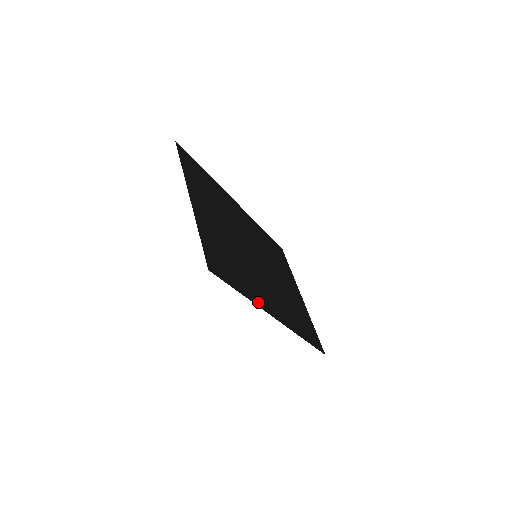
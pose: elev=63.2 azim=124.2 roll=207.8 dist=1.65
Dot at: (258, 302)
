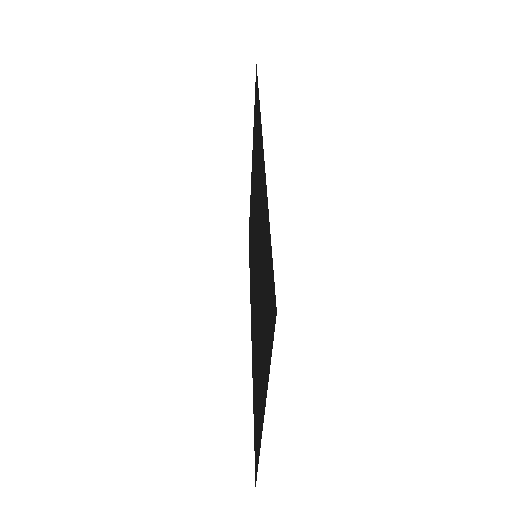
Dot at: occluded
